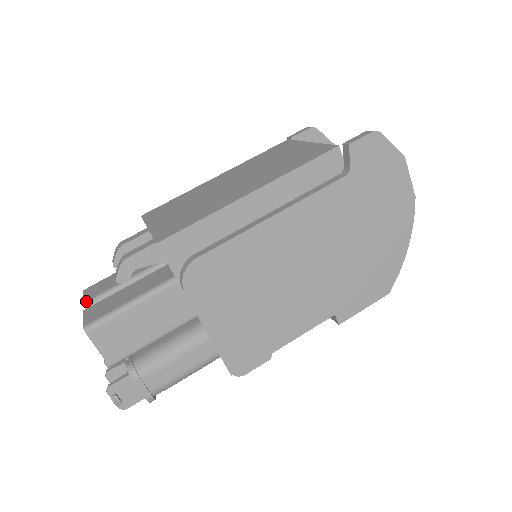
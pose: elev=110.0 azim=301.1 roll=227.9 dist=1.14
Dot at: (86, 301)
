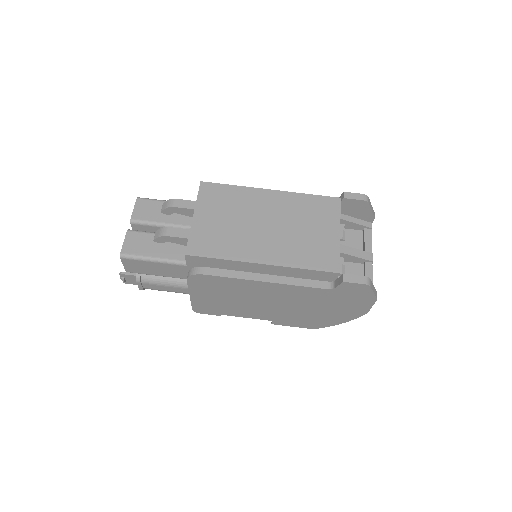
Dot at: (133, 219)
